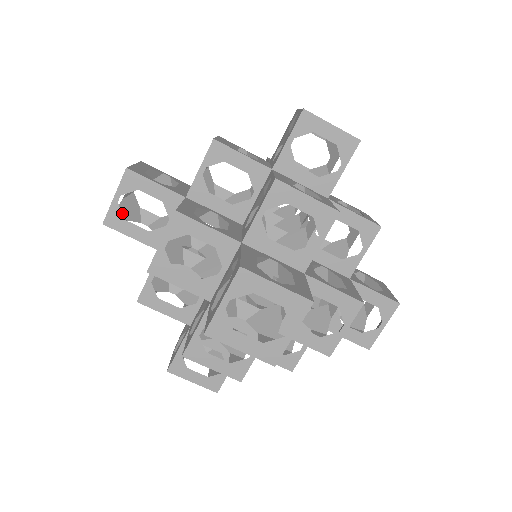
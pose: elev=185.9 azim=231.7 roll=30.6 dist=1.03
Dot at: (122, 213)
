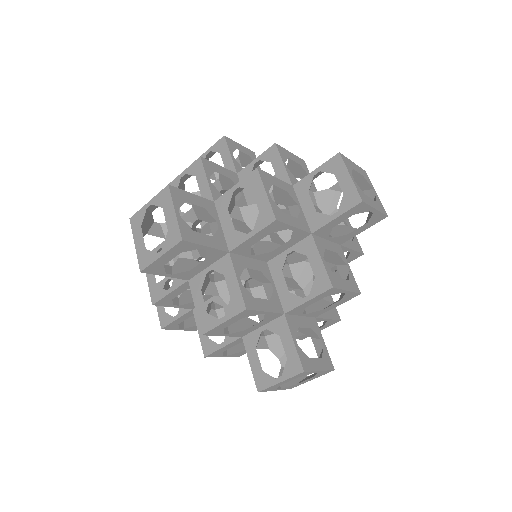
Dot at: (218, 174)
